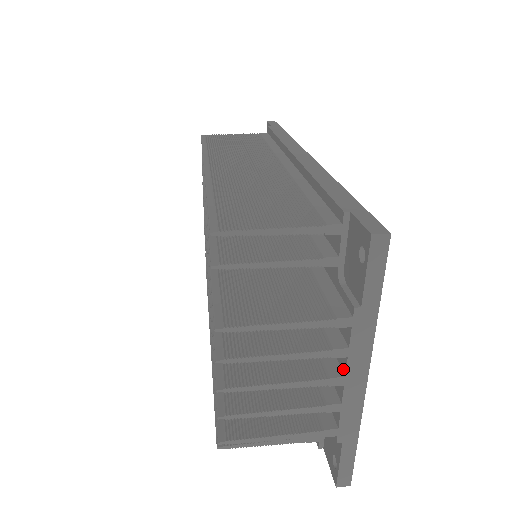
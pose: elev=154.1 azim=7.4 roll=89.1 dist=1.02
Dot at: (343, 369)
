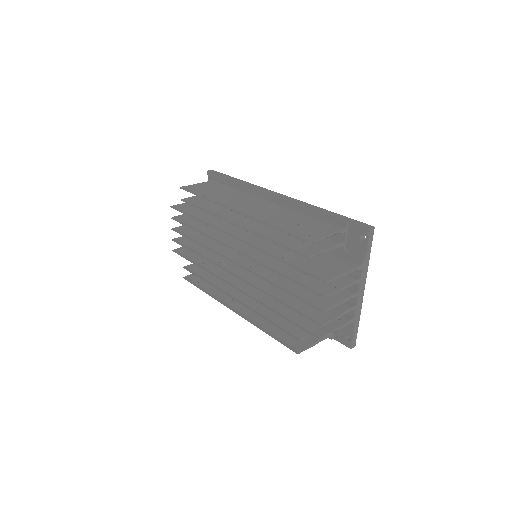
Dot at: (356, 289)
